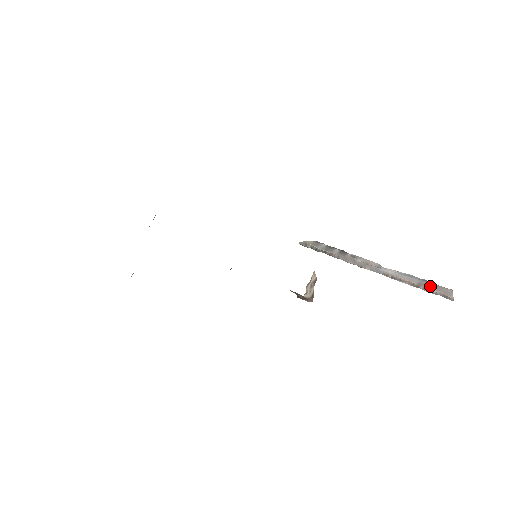
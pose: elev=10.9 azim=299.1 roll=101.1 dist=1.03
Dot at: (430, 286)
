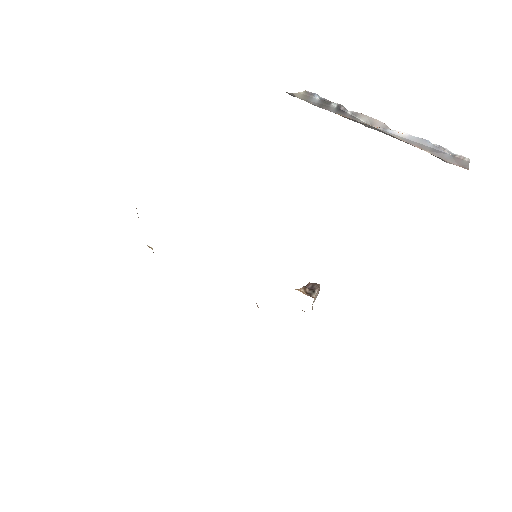
Dot at: (444, 158)
